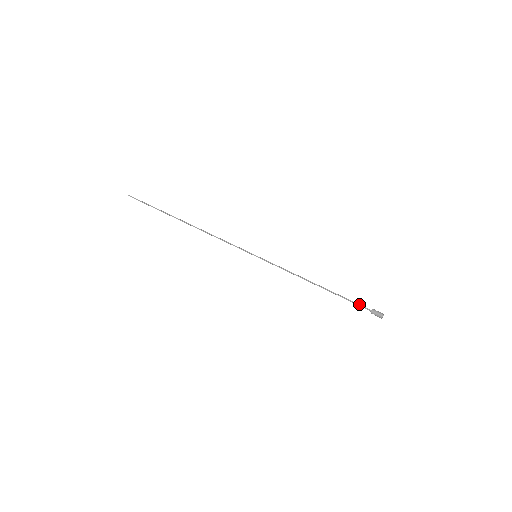
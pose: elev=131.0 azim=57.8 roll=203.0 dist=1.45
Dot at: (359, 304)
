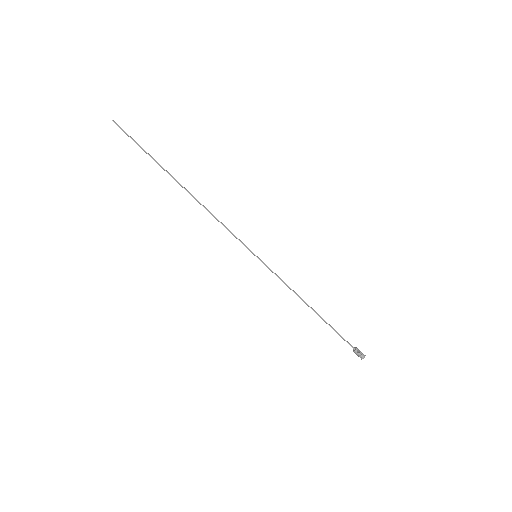
Dot at: (345, 340)
